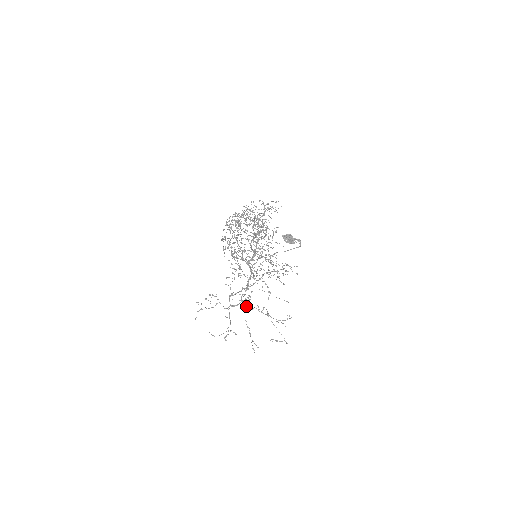
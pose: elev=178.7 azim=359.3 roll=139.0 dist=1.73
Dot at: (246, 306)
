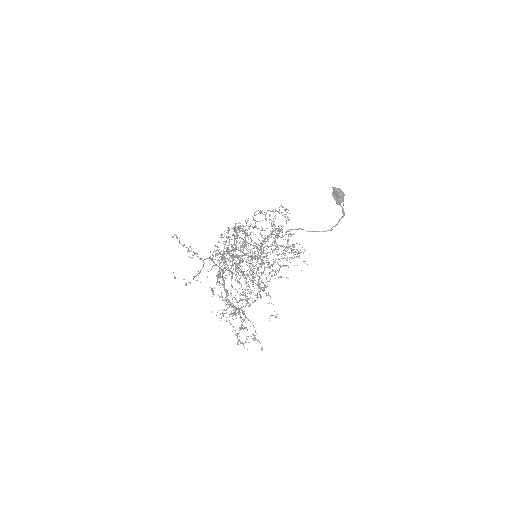
Dot at: (231, 253)
